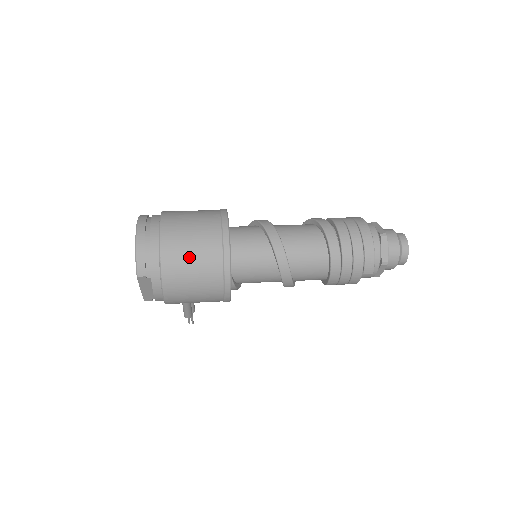
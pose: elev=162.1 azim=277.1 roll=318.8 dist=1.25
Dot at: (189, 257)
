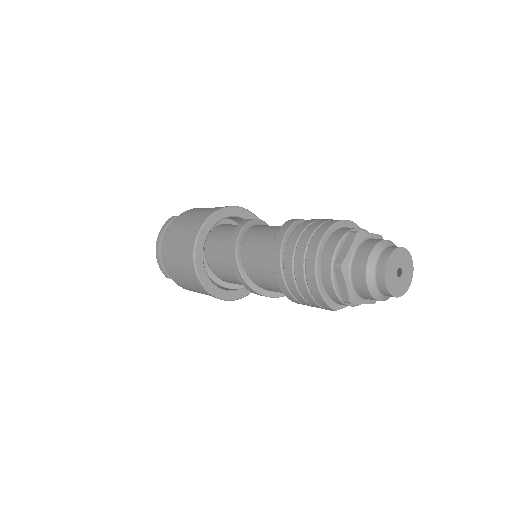
Dot at: (178, 272)
